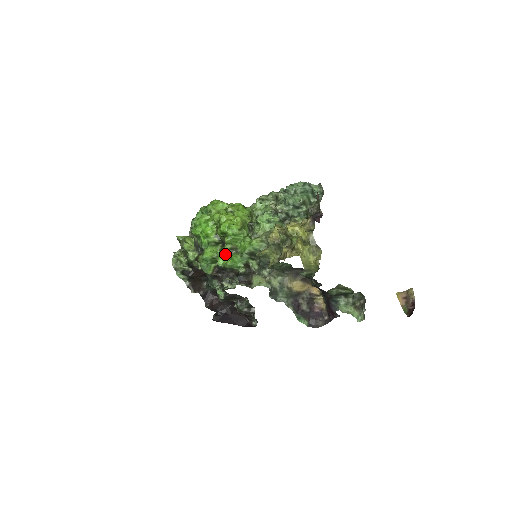
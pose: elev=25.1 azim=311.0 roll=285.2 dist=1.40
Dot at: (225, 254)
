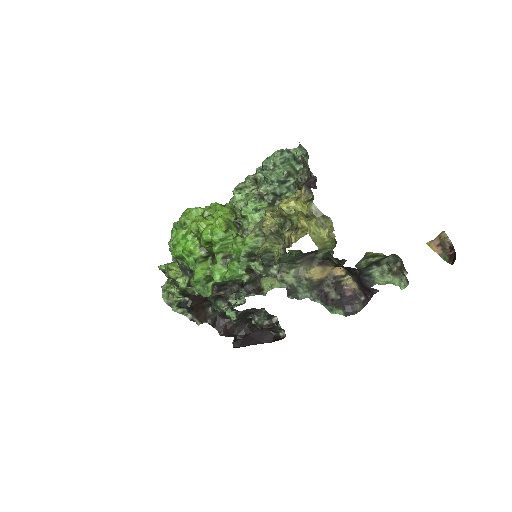
Dot at: (219, 266)
